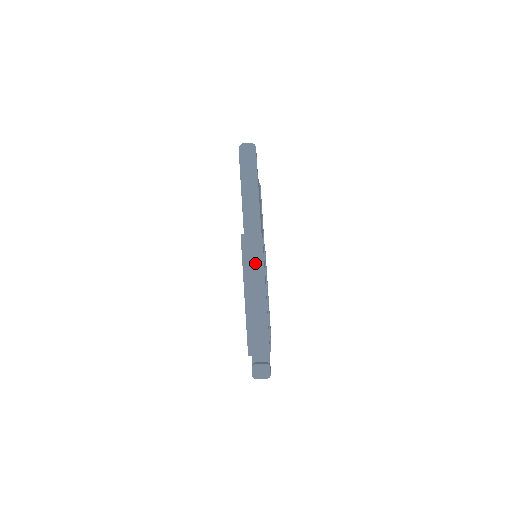
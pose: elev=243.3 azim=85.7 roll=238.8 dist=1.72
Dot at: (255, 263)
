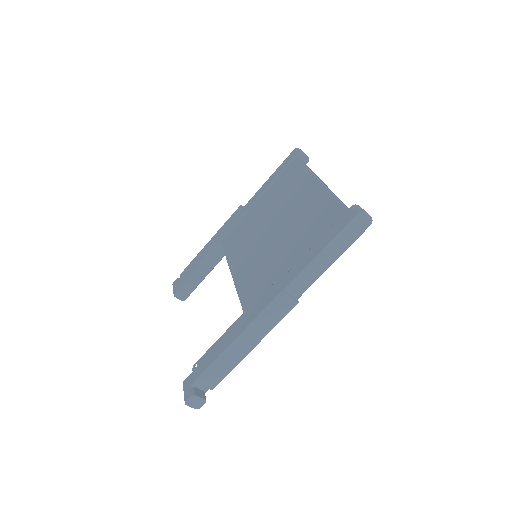
Dot at: (270, 321)
